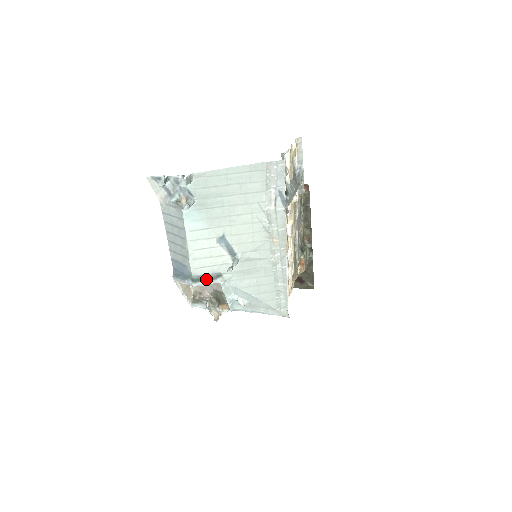
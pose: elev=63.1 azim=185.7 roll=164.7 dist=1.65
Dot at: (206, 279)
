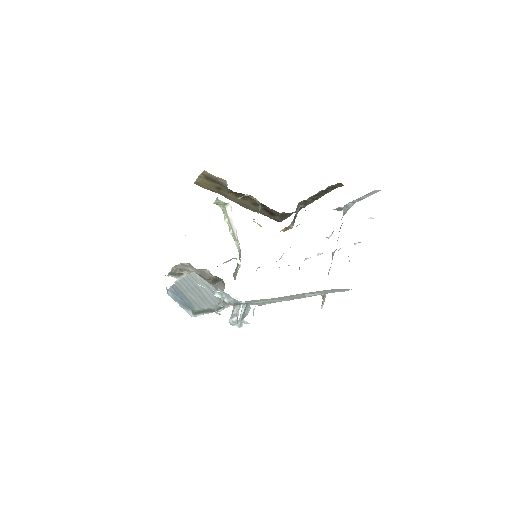
Dot at: (207, 311)
